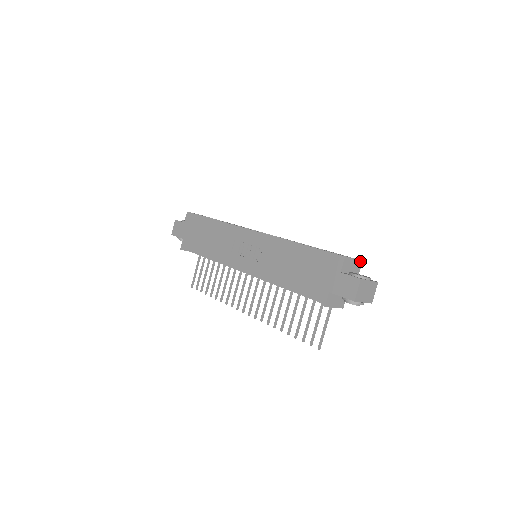
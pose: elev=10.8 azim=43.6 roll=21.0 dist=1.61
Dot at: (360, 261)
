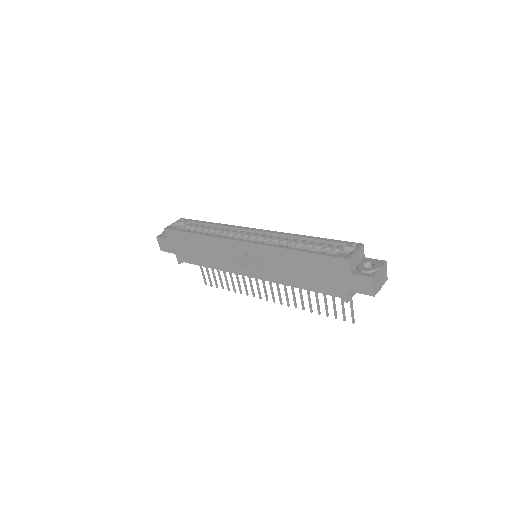
Dot at: (361, 246)
